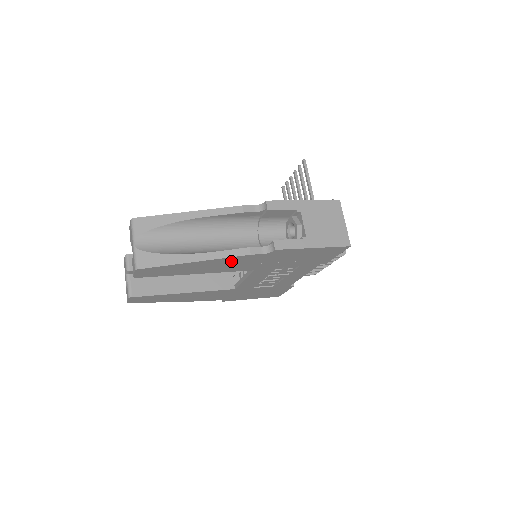
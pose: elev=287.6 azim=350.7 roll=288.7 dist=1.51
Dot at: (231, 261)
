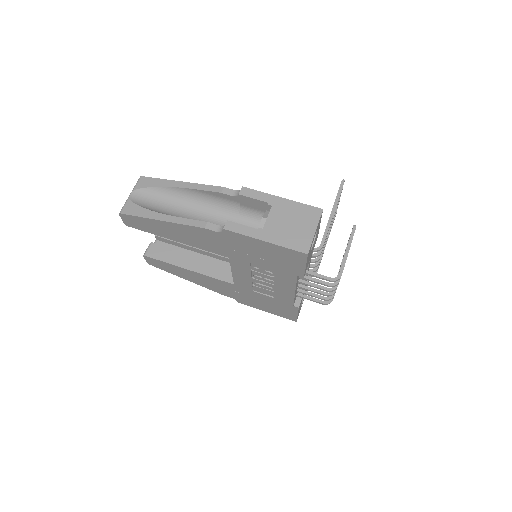
Dot at: (194, 232)
